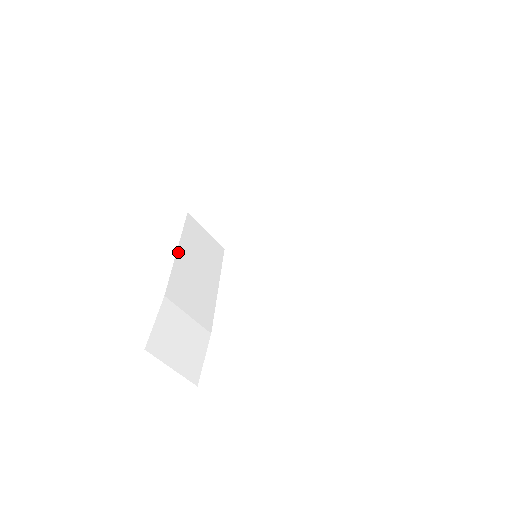
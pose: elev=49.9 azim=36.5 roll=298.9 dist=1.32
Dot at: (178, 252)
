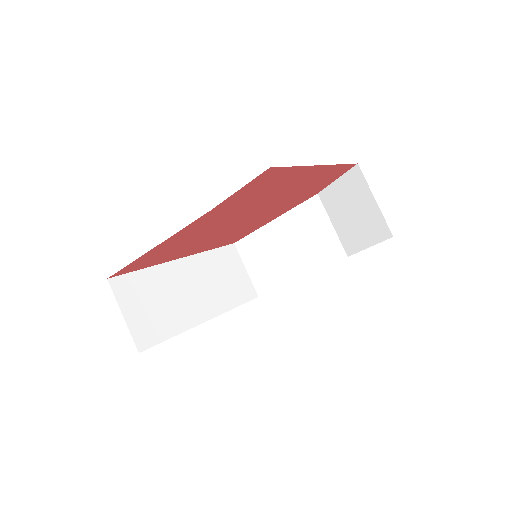
Dot at: occluded
